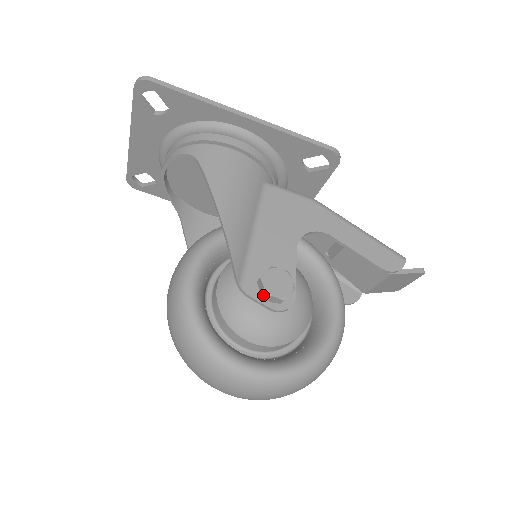
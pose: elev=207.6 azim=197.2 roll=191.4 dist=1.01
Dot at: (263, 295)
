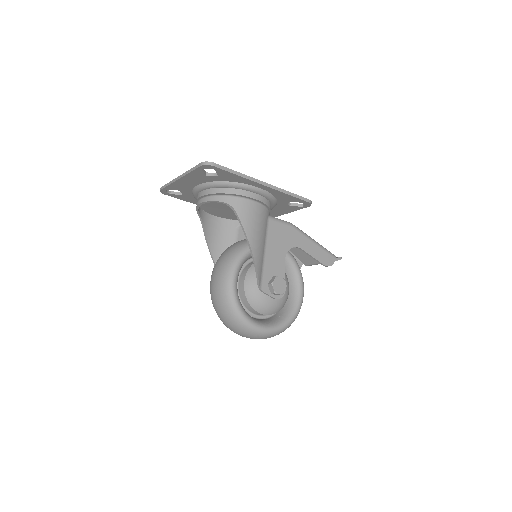
Dot at: (272, 292)
